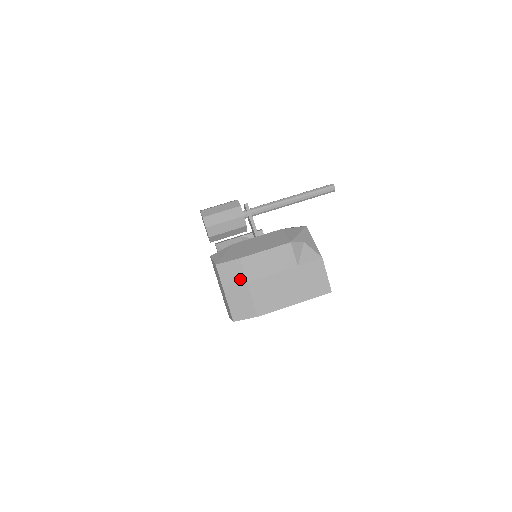
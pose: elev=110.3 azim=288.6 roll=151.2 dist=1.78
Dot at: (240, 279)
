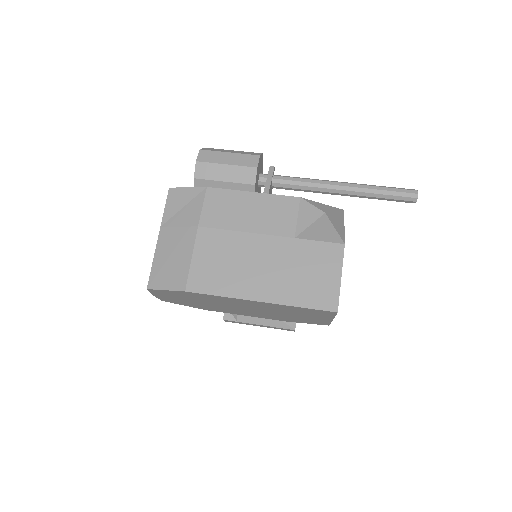
Dot at: (191, 219)
